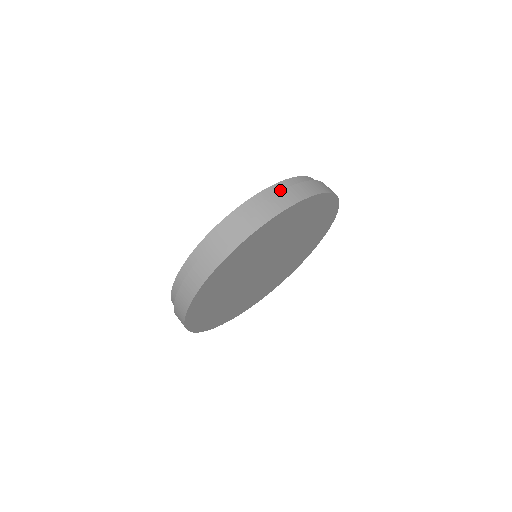
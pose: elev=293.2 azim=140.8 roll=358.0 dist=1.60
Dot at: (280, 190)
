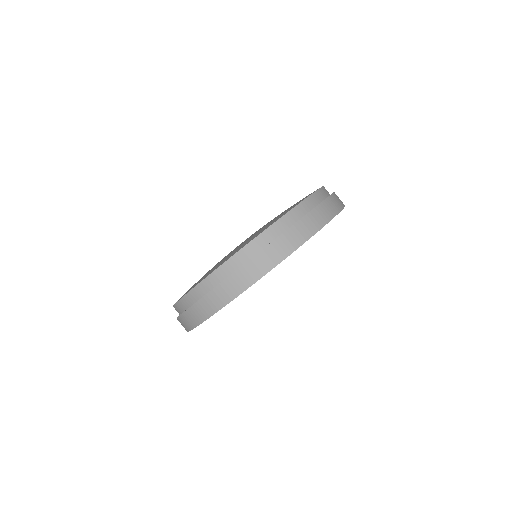
Dot at: (256, 249)
